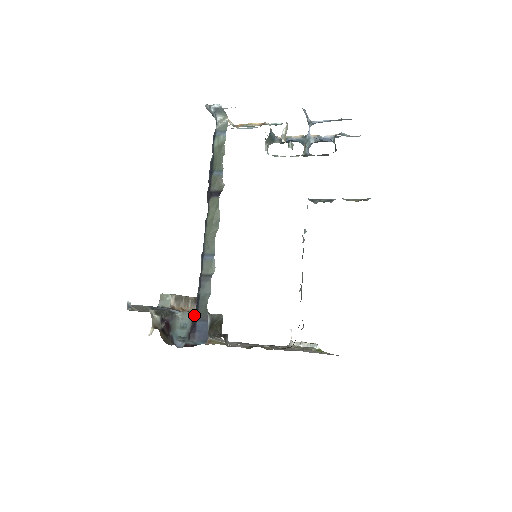
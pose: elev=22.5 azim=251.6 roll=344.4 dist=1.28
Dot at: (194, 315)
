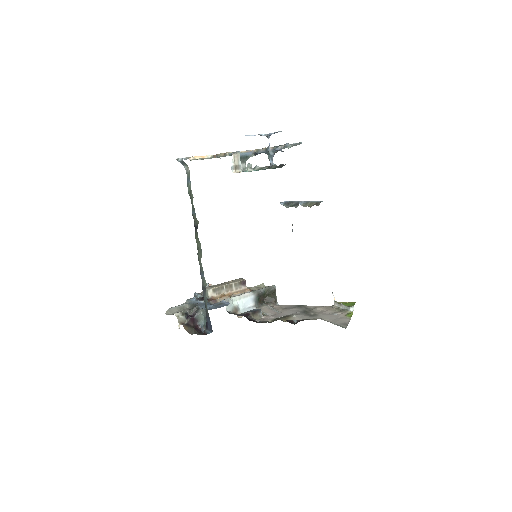
Dot at: (206, 313)
